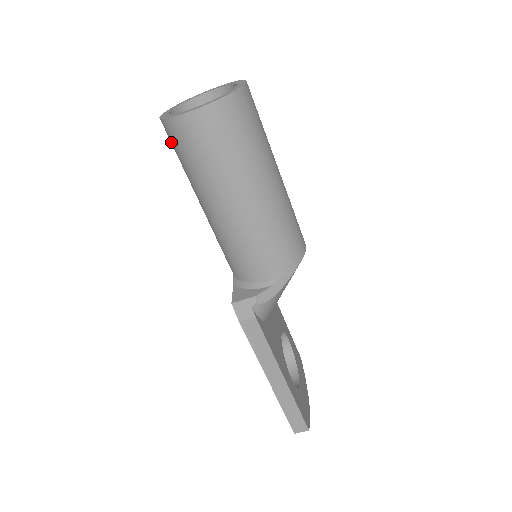
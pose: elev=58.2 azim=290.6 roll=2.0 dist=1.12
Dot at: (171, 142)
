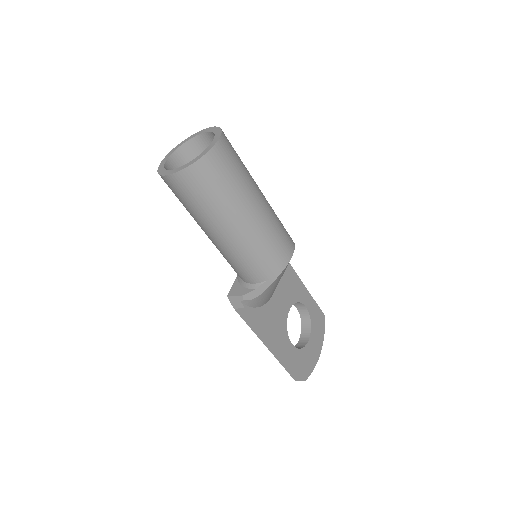
Dot at: occluded
